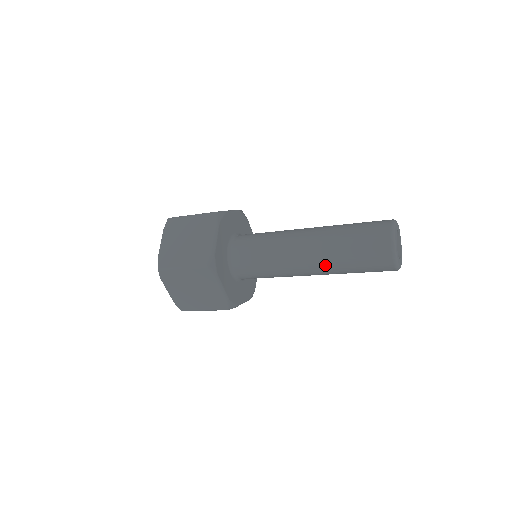
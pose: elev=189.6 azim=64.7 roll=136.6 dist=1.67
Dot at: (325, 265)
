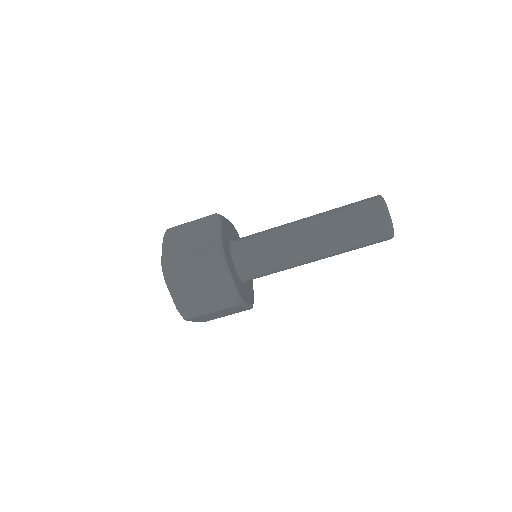
Dot at: (328, 241)
